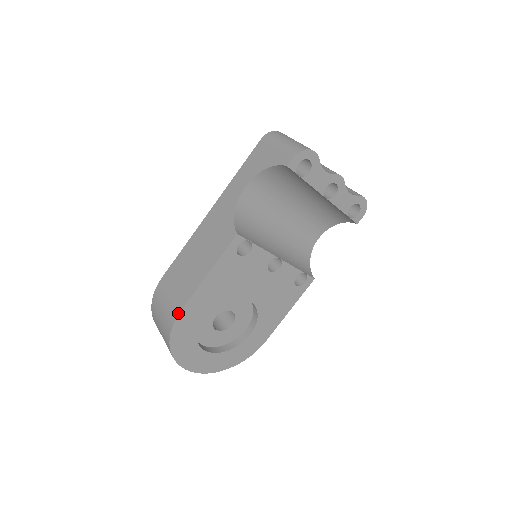
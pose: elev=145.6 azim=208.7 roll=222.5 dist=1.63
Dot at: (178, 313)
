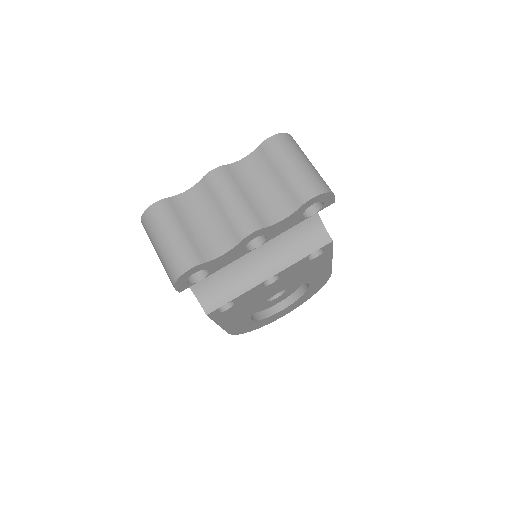
Dot at: (228, 333)
